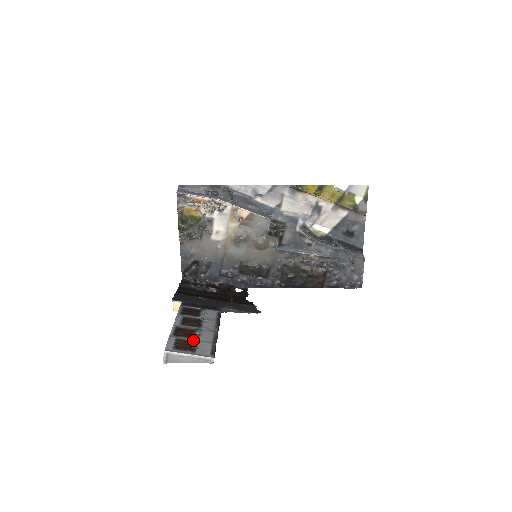
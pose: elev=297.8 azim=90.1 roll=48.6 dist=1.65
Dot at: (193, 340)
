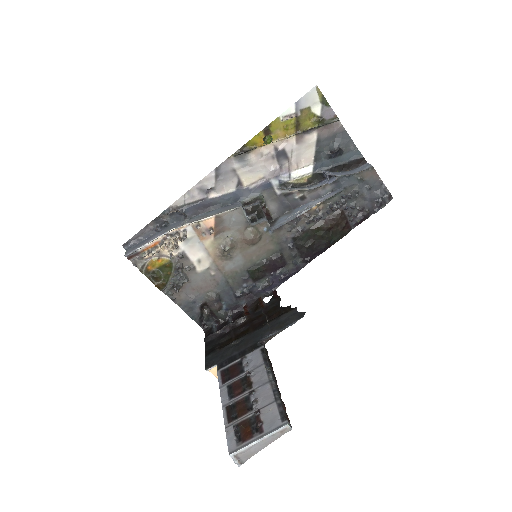
Dot at: (253, 414)
